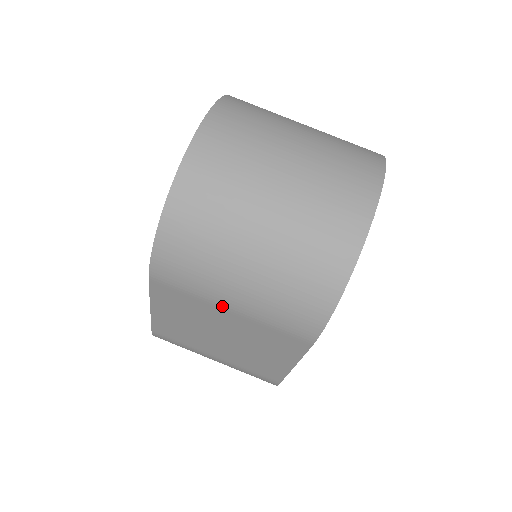
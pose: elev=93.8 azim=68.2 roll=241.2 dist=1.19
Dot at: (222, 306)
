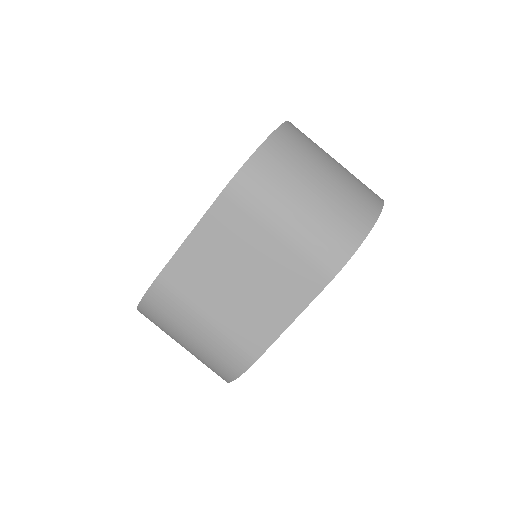
Dot at: (271, 231)
